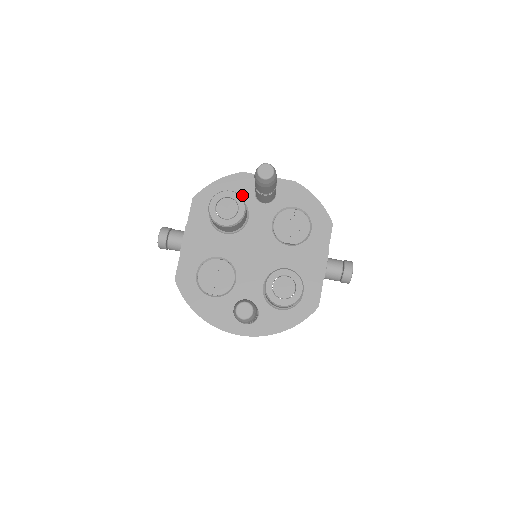
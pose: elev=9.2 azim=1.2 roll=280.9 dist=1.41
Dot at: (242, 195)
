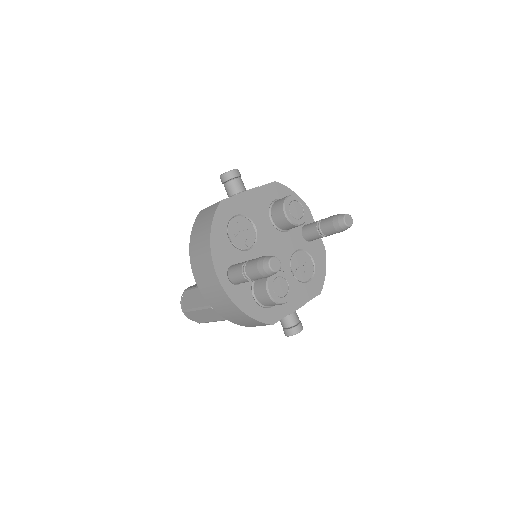
Dot at: occluded
